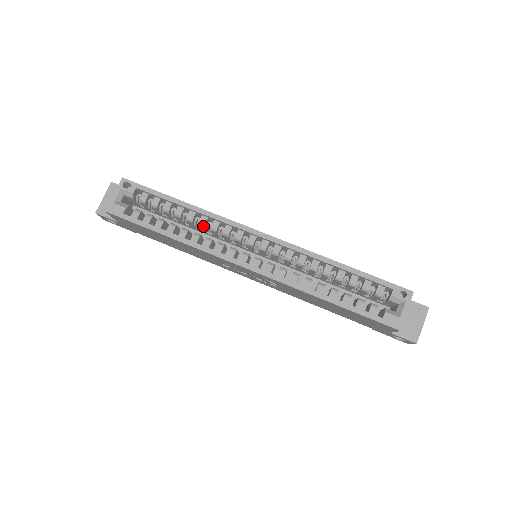
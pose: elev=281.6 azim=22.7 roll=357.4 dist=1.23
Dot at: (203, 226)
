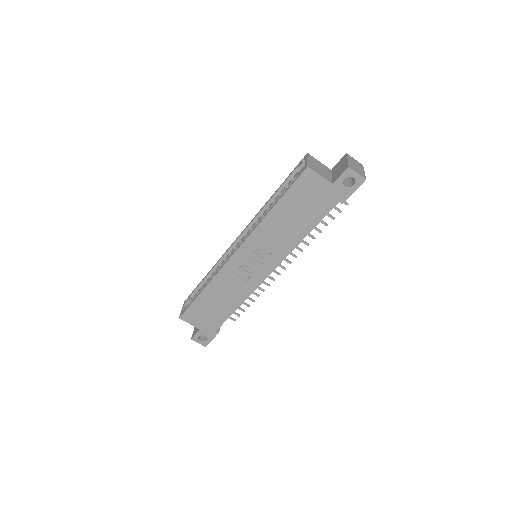
Dot at: occluded
